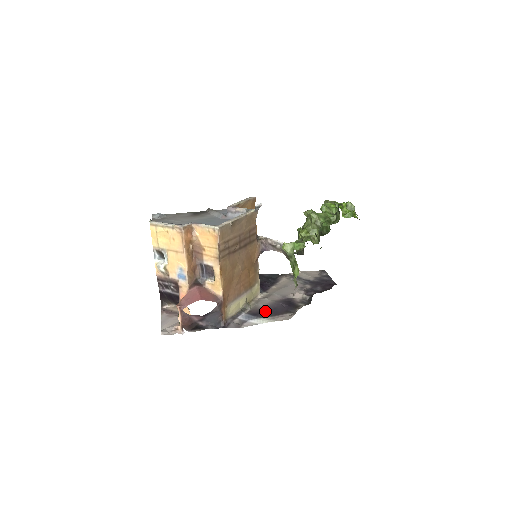
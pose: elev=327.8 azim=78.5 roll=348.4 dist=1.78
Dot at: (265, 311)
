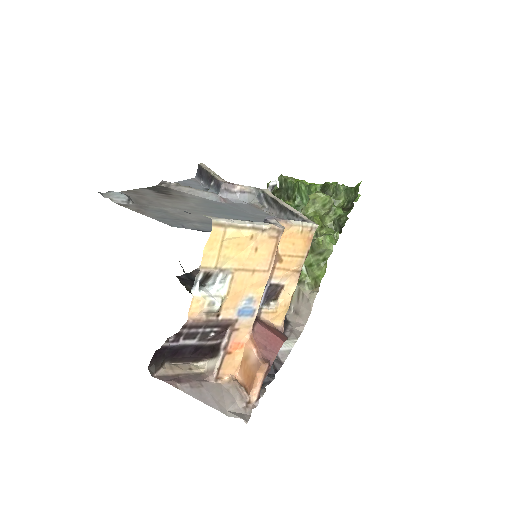
Dot at: occluded
